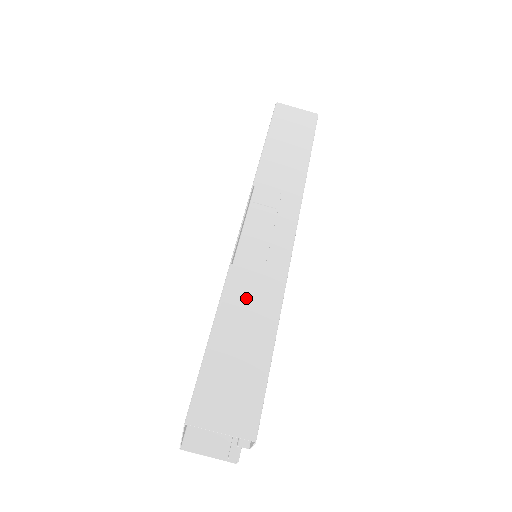
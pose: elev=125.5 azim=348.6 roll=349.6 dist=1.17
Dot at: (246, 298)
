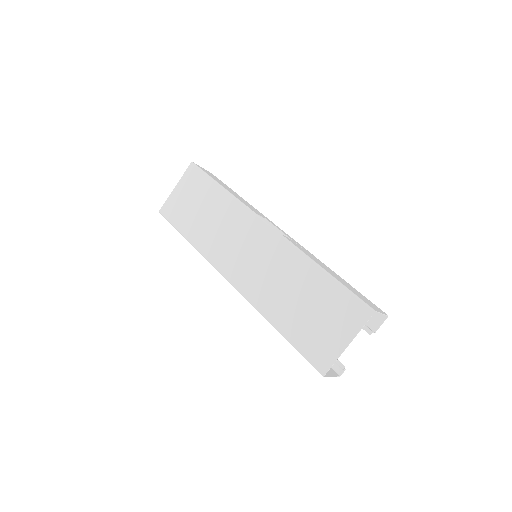
Dot at: (315, 259)
